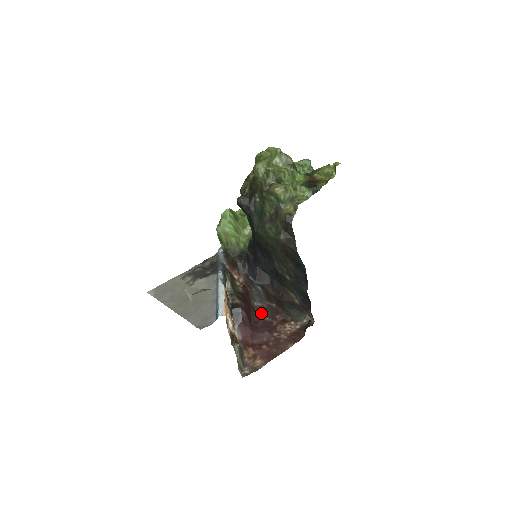
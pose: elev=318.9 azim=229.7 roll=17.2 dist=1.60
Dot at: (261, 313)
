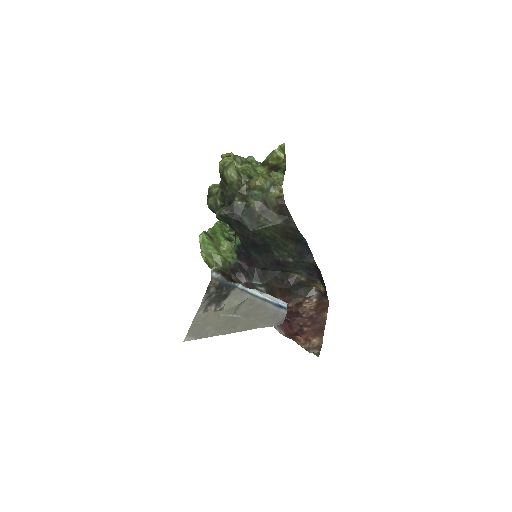
Dot at: occluded
